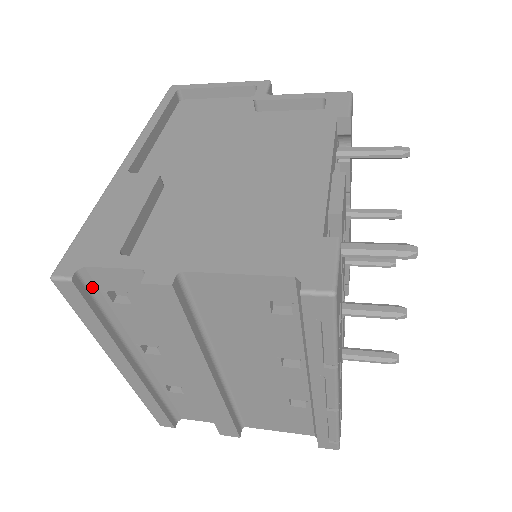
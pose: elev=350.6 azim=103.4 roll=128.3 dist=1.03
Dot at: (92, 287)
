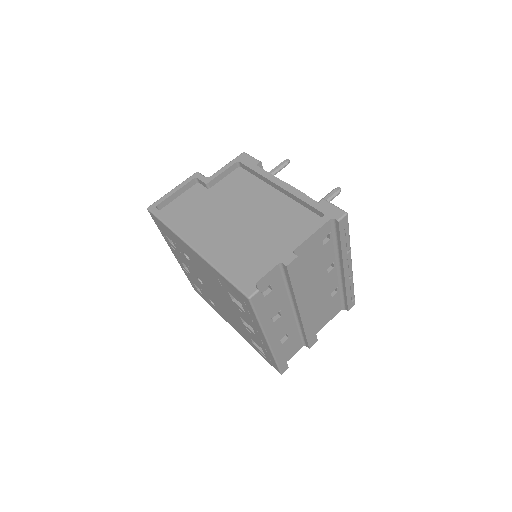
Dot at: occluded
